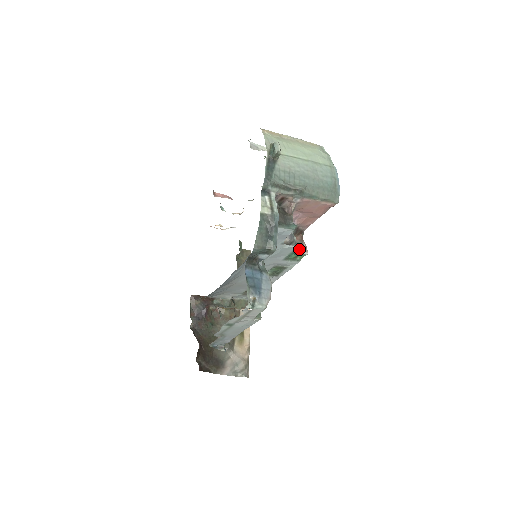
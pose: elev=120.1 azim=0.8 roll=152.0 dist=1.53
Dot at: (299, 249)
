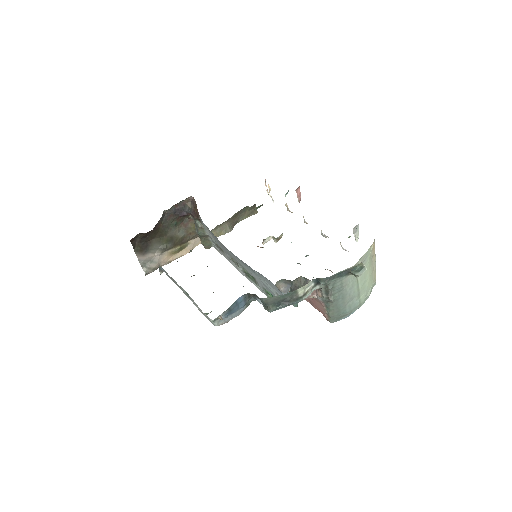
Dot at: occluded
